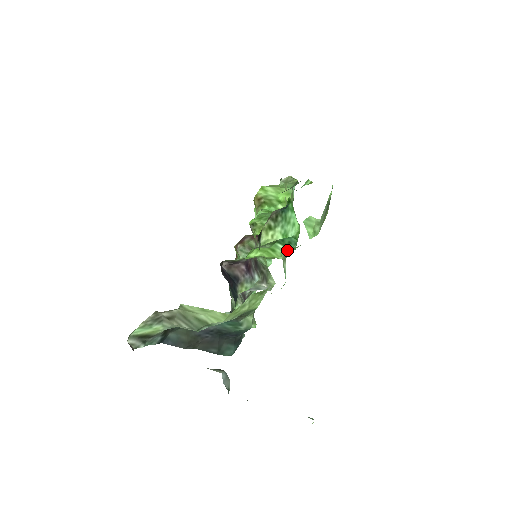
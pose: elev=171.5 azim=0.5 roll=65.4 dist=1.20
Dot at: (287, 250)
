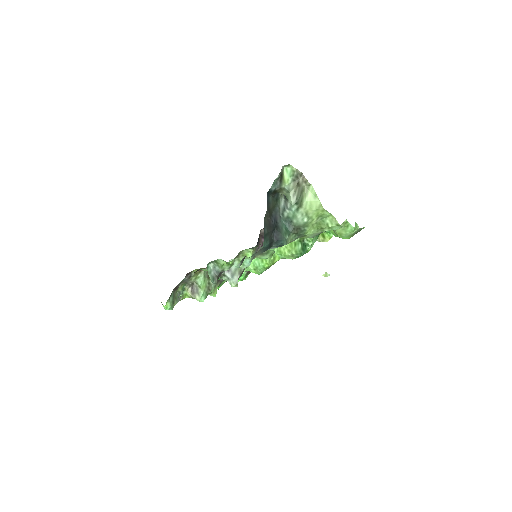
Dot at: (300, 251)
